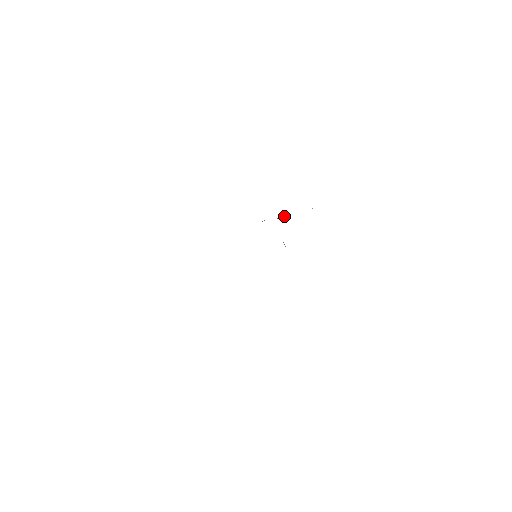
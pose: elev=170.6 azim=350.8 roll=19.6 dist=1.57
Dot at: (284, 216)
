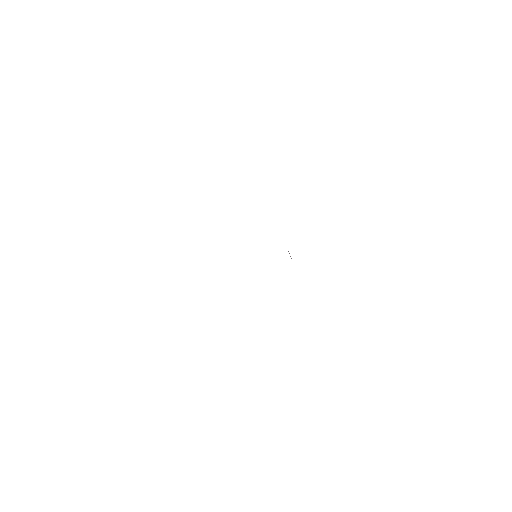
Dot at: occluded
